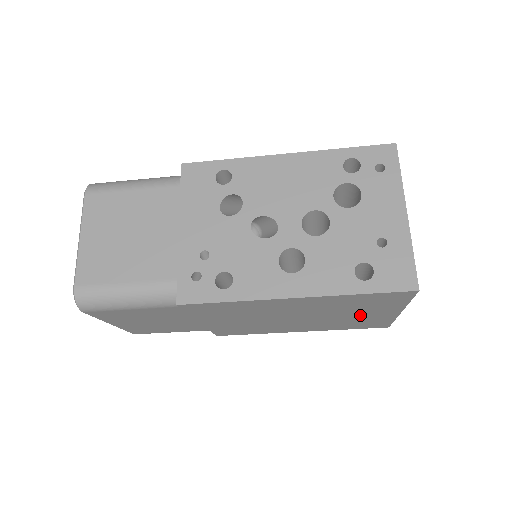
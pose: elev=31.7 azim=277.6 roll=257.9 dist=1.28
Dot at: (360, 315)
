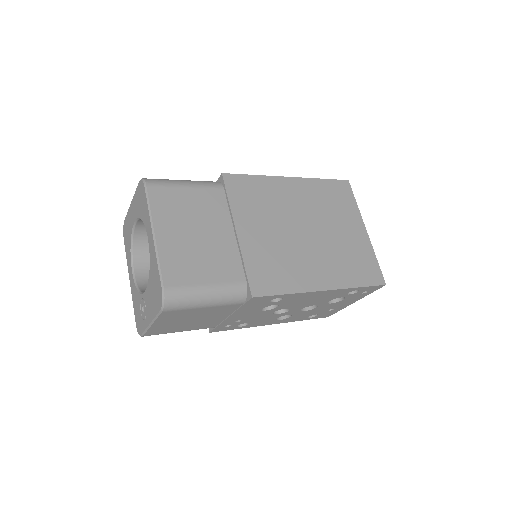
Dot at: occluded
